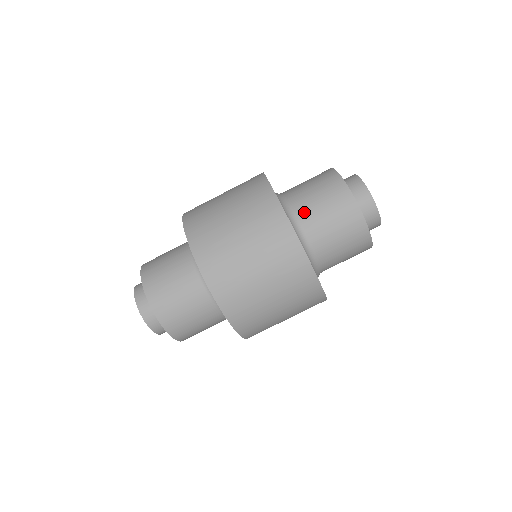
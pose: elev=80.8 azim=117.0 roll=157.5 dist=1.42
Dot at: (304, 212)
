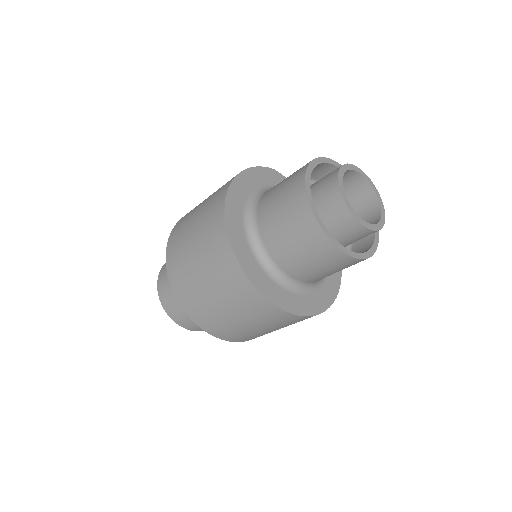
Dot at: (297, 273)
